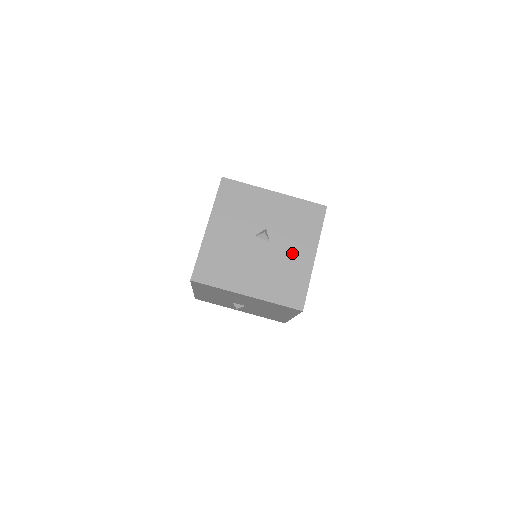
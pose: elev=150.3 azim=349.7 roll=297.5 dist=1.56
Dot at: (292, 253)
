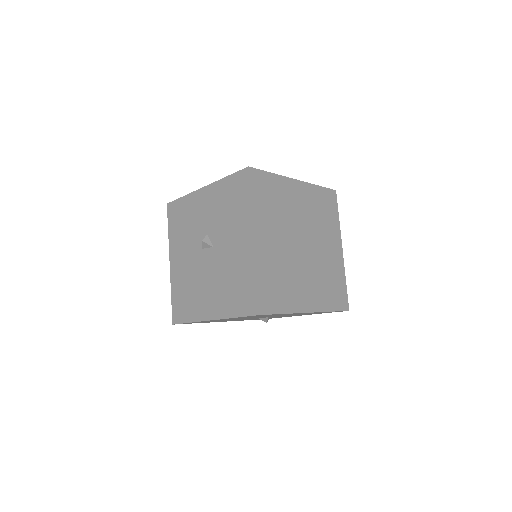
Dot at: (233, 248)
